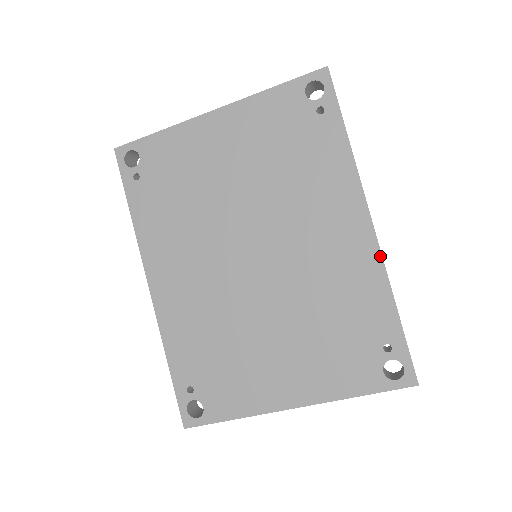
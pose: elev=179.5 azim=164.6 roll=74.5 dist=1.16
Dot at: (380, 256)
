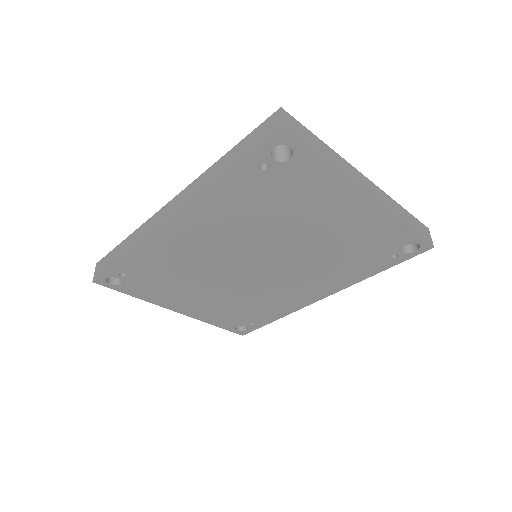
Dot at: (303, 307)
